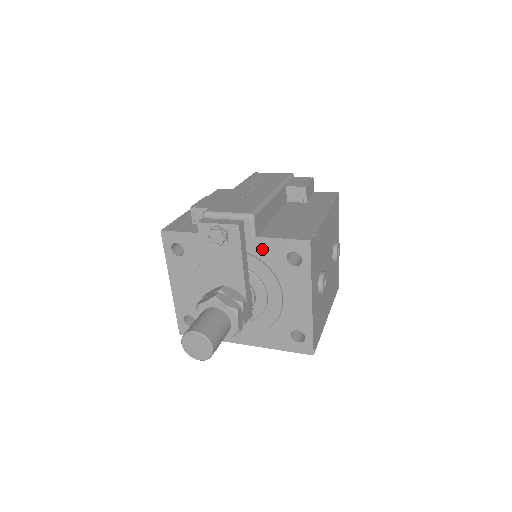
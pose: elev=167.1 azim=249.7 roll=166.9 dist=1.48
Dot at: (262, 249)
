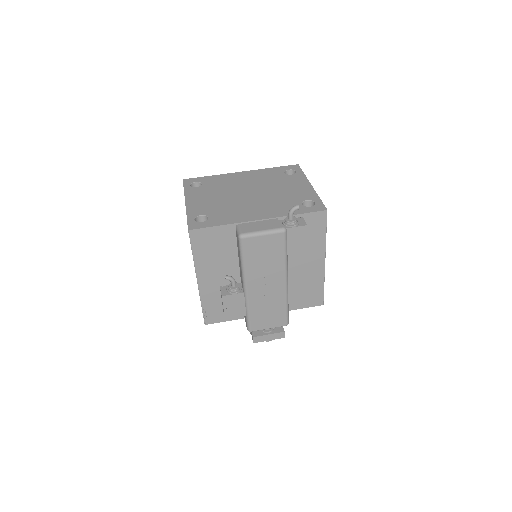
Dot at: occluded
